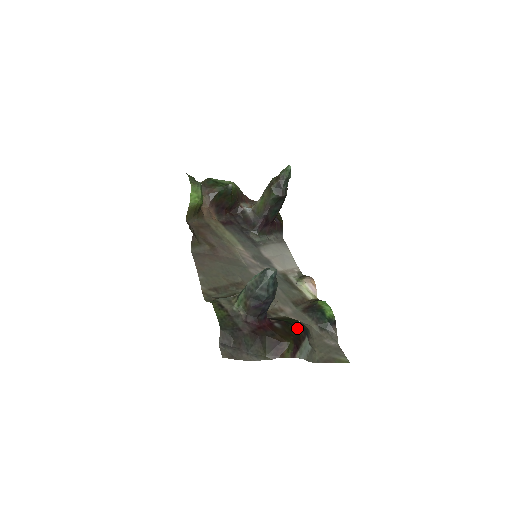
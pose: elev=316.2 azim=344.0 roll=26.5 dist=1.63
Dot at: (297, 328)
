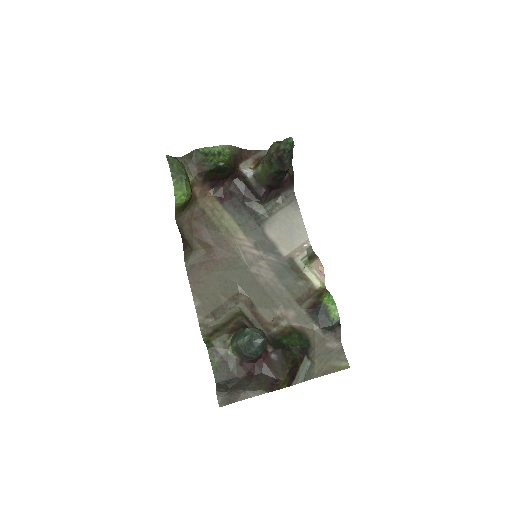
Dot at: (295, 353)
